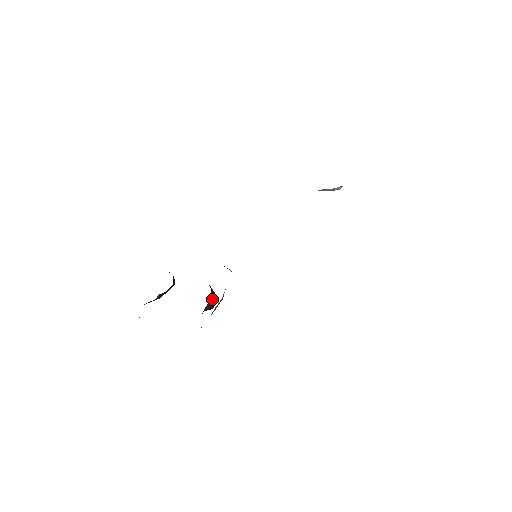
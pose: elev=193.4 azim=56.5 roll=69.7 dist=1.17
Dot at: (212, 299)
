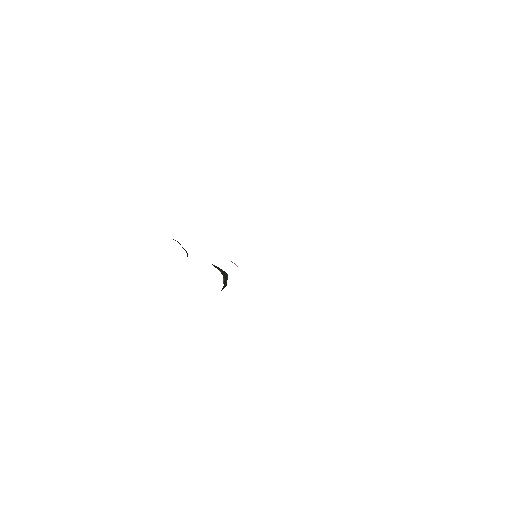
Dot at: (225, 282)
